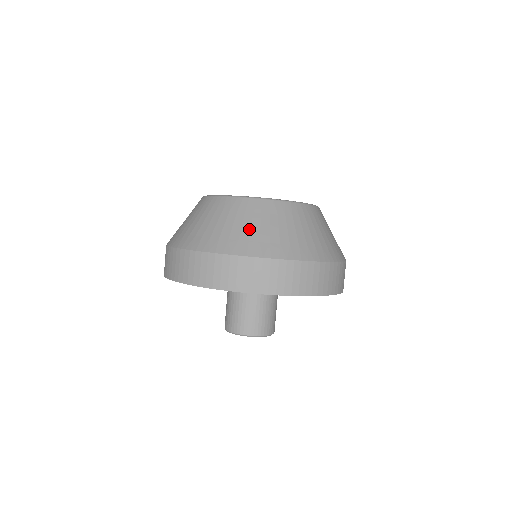
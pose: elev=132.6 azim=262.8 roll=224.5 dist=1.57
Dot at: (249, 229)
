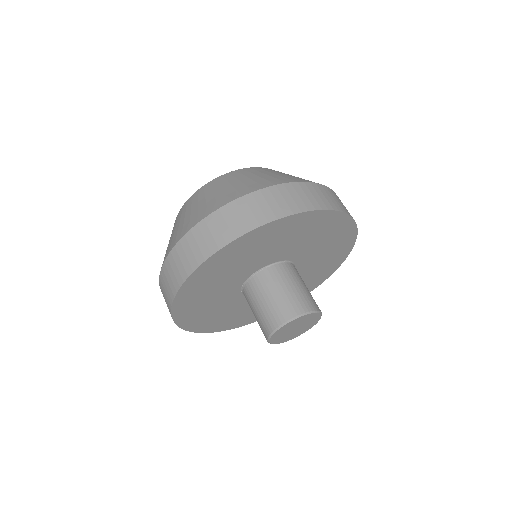
Dot at: (276, 175)
